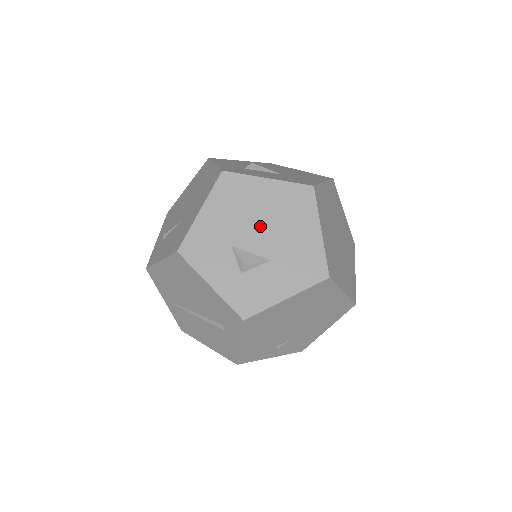
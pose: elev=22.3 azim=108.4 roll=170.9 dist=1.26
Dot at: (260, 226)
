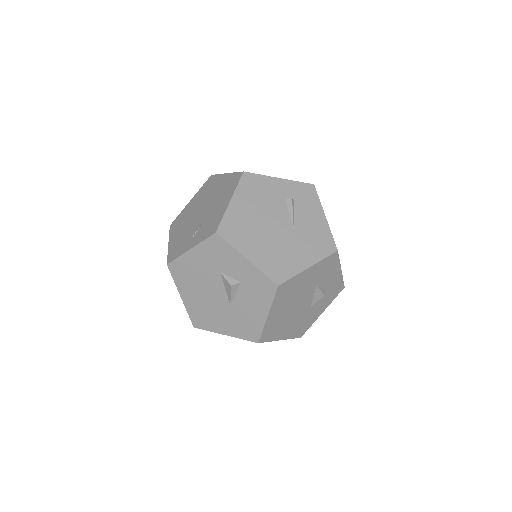
Dot at: occluded
